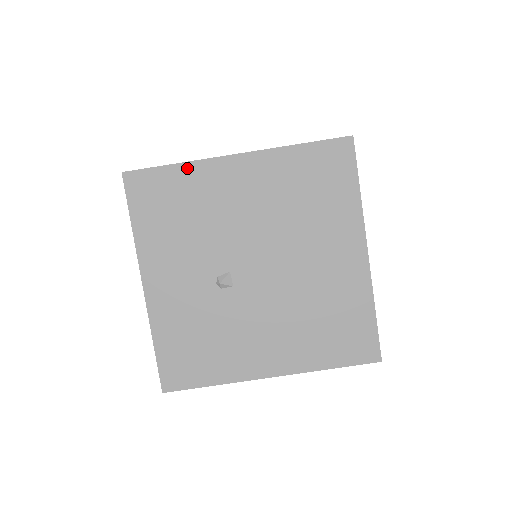
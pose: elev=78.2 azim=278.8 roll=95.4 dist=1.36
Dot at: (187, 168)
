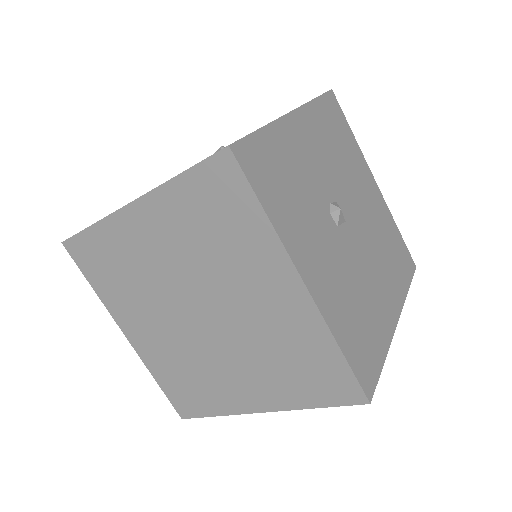
Dot at: occluded
